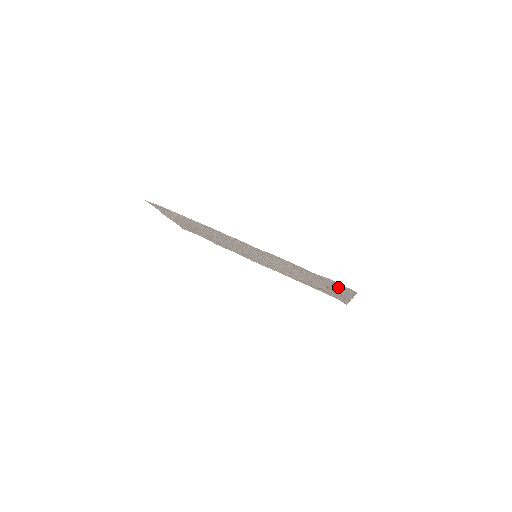
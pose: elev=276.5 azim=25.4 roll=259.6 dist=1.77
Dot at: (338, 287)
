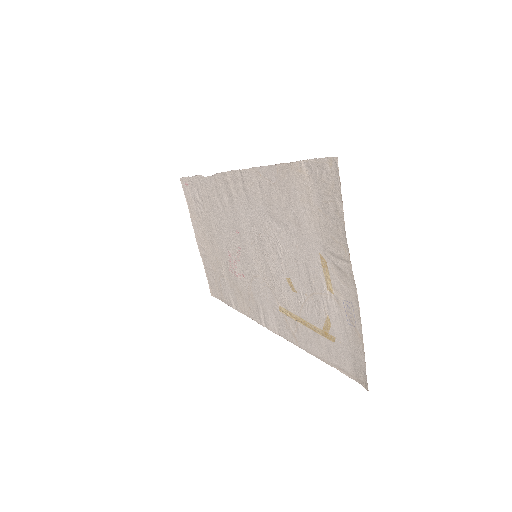
Dot at: (324, 204)
